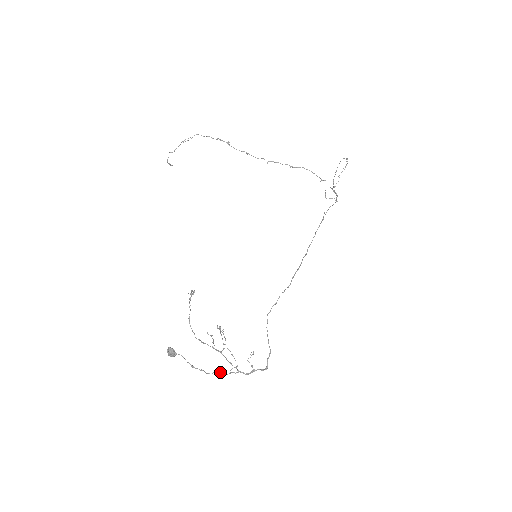
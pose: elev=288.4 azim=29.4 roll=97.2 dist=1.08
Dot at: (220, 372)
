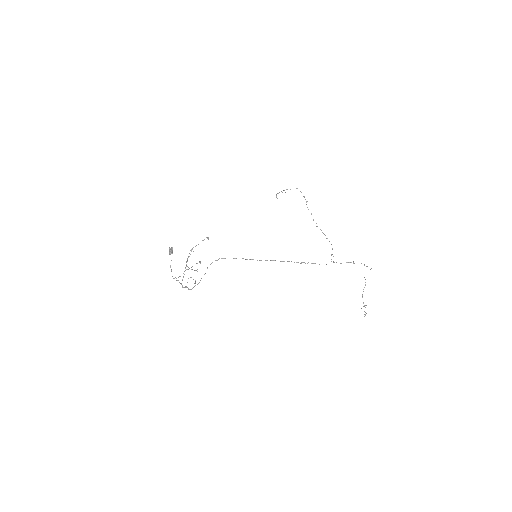
Dot at: (176, 278)
